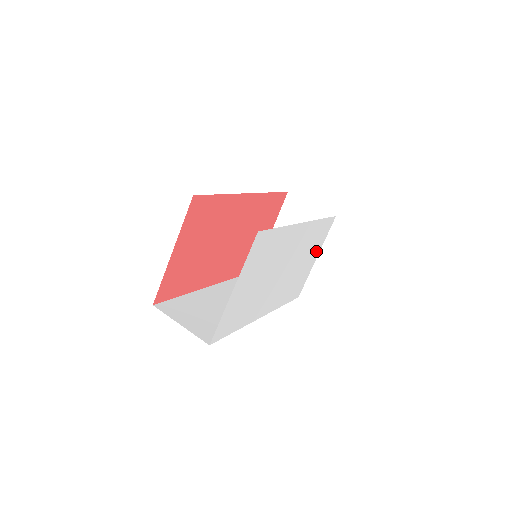
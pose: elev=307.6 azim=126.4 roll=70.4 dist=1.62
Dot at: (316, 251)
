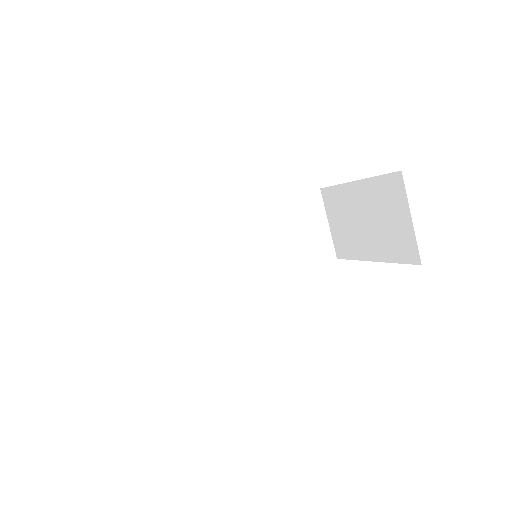
Dot at: occluded
